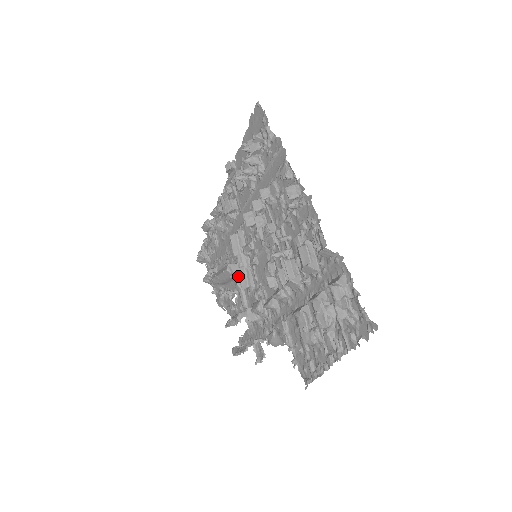
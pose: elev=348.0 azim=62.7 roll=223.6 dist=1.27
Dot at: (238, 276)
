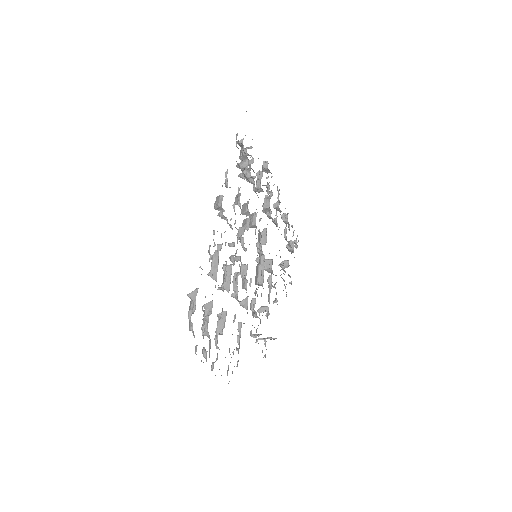
Dot at: (272, 272)
